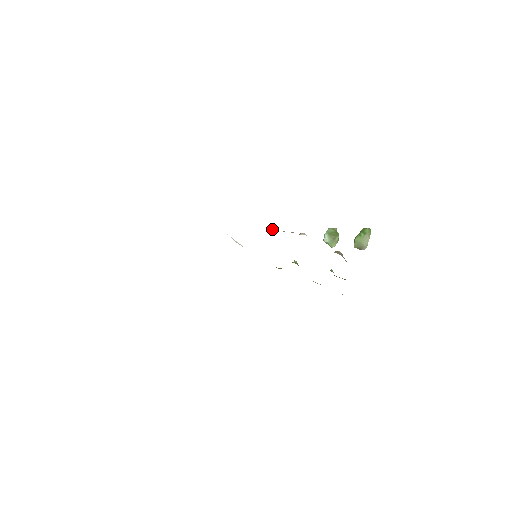
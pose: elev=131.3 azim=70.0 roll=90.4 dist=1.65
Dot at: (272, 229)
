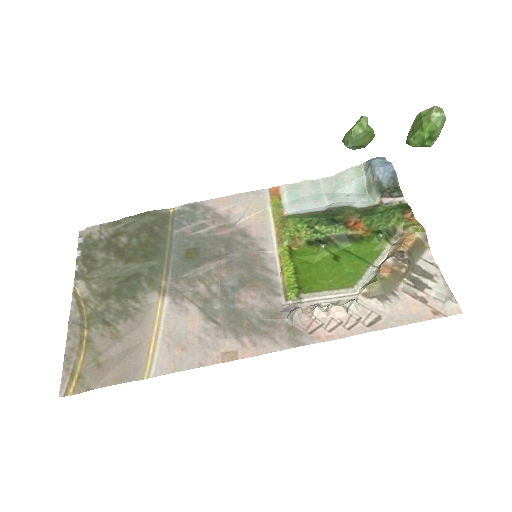
Dot at: (300, 317)
